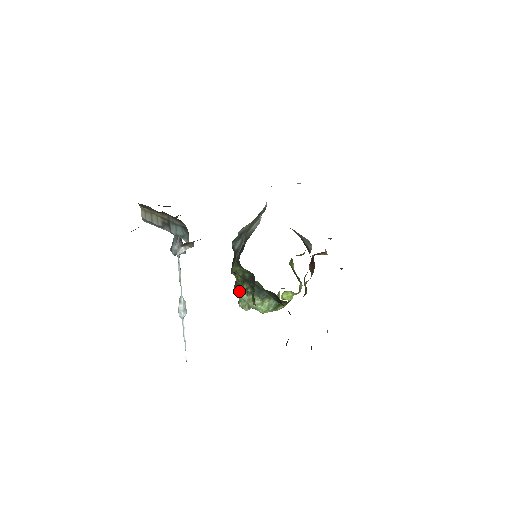
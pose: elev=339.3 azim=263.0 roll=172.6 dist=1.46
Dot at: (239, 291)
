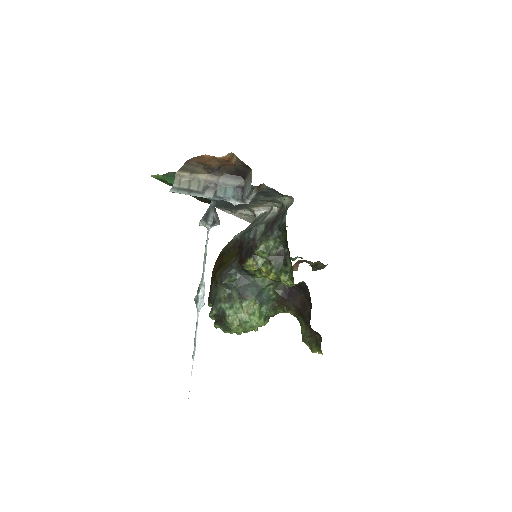
Dot at: (227, 304)
